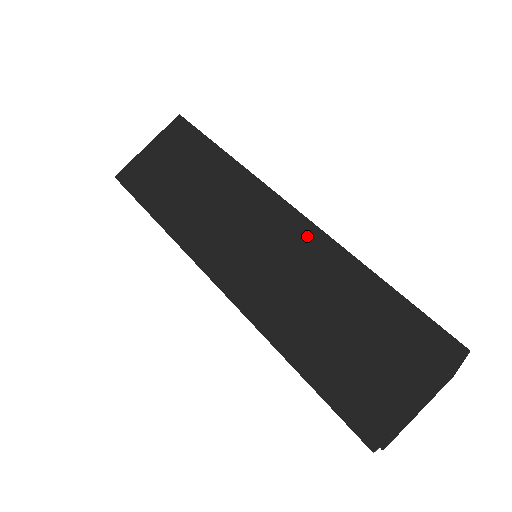
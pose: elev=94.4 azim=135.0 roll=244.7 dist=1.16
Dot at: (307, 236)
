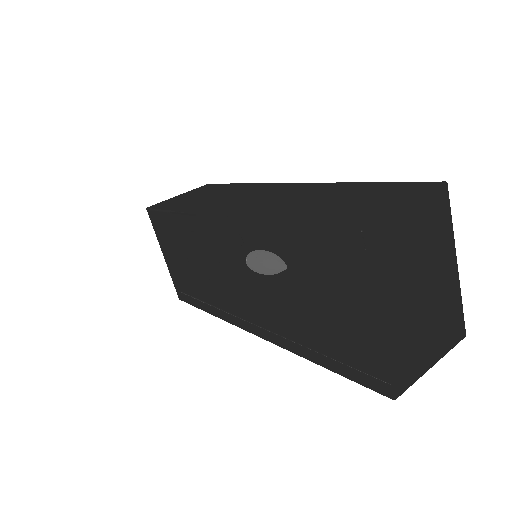
Dot at: (301, 186)
